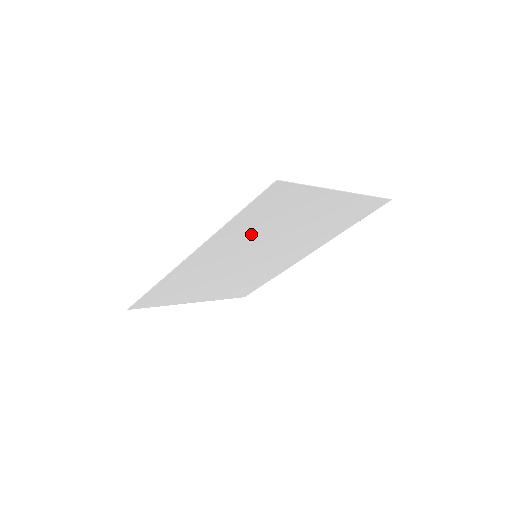
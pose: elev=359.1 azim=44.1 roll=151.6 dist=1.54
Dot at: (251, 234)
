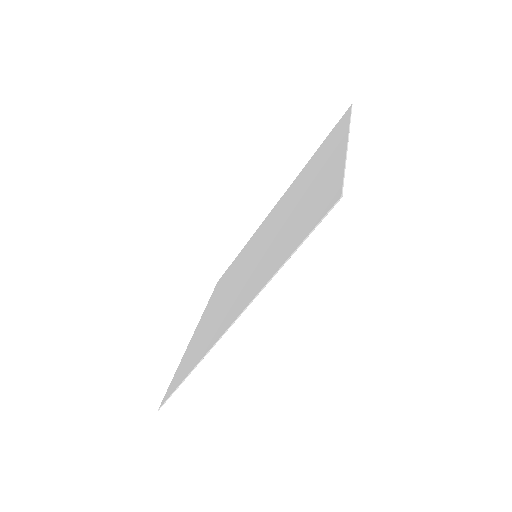
Dot at: (274, 251)
